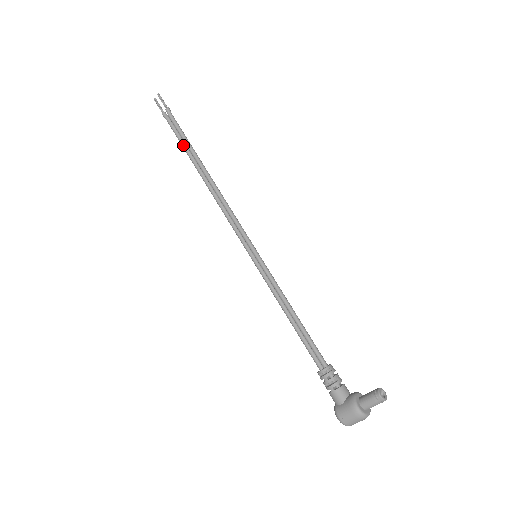
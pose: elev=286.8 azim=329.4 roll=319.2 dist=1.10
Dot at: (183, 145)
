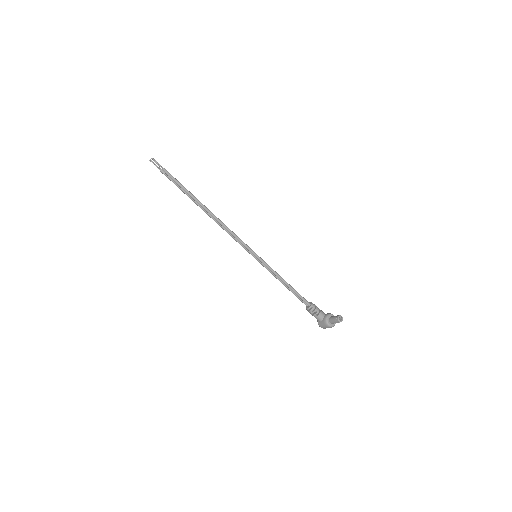
Dot at: occluded
